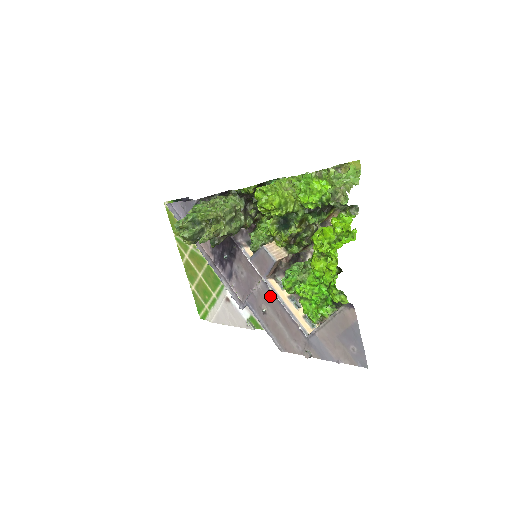
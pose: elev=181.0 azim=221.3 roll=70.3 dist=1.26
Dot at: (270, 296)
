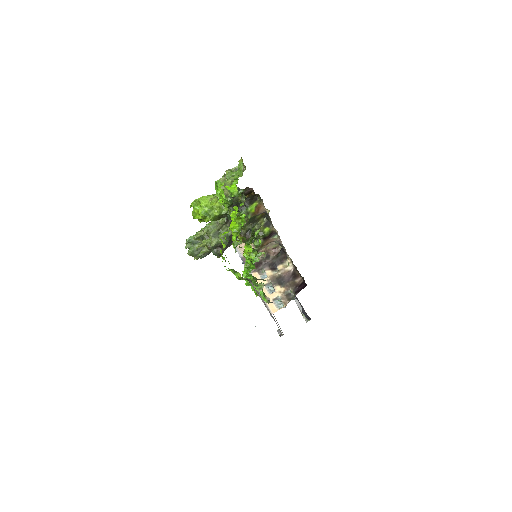
Dot at: occluded
